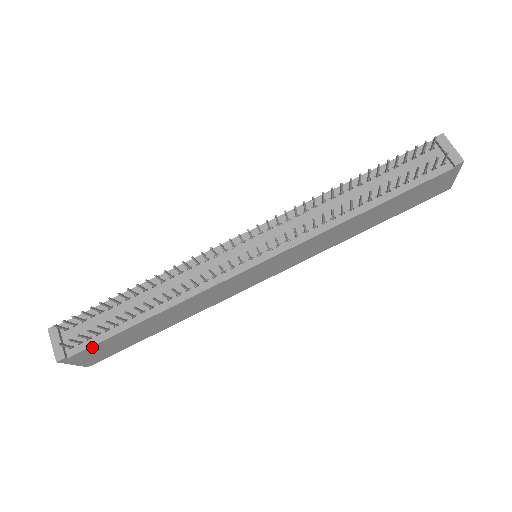
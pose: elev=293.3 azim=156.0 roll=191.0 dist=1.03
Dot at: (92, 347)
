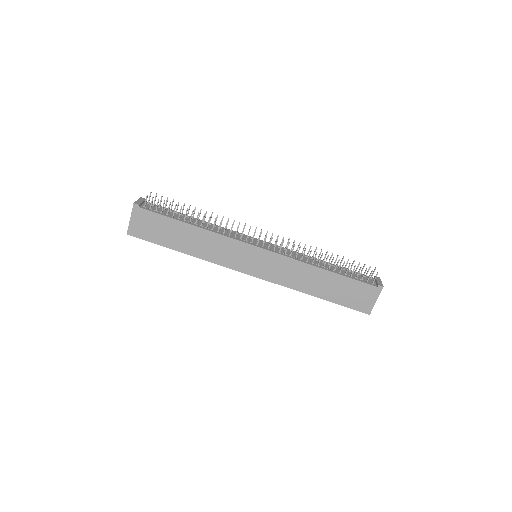
Dot at: (153, 214)
